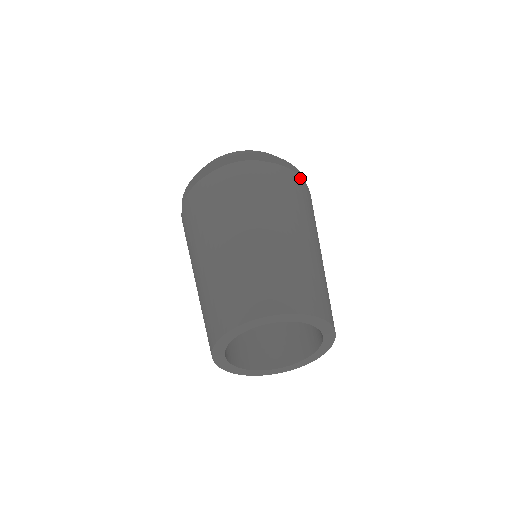
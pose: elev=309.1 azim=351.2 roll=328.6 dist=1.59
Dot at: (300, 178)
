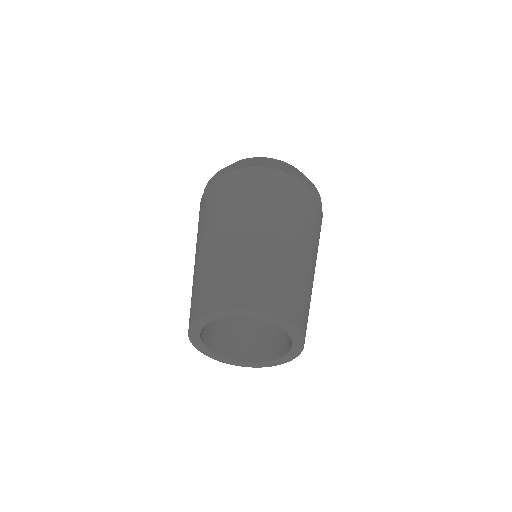
Dot at: (286, 174)
